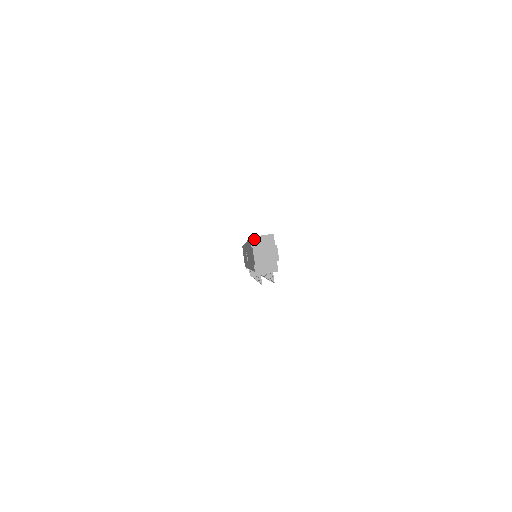
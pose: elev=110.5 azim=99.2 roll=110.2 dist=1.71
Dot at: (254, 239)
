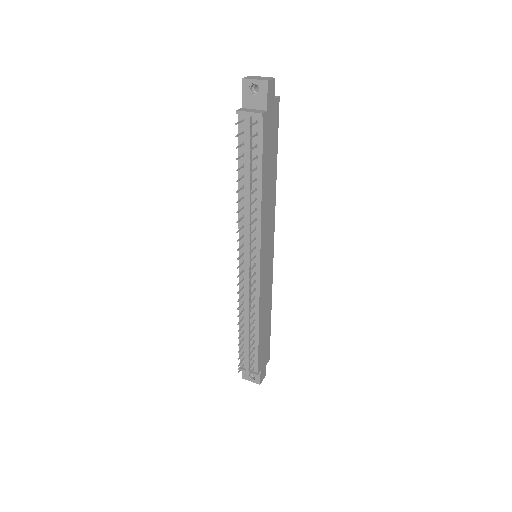
Dot at: occluded
